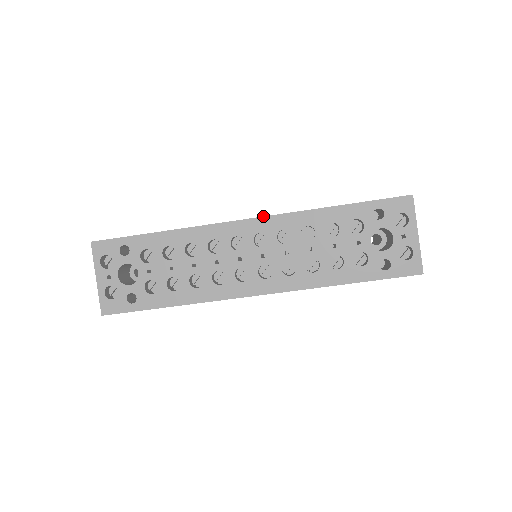
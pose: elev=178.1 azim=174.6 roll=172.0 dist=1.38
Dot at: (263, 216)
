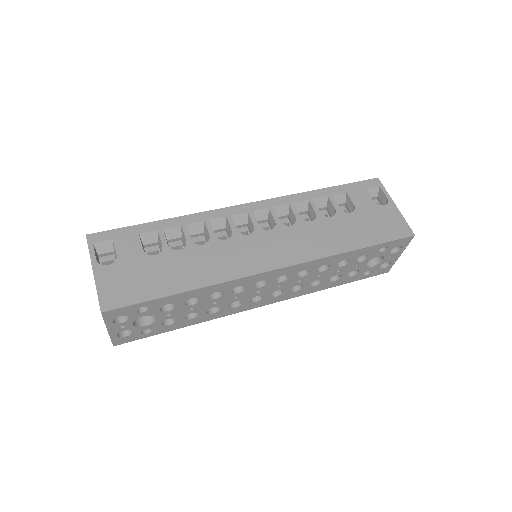
Dot at: (292, 266)
